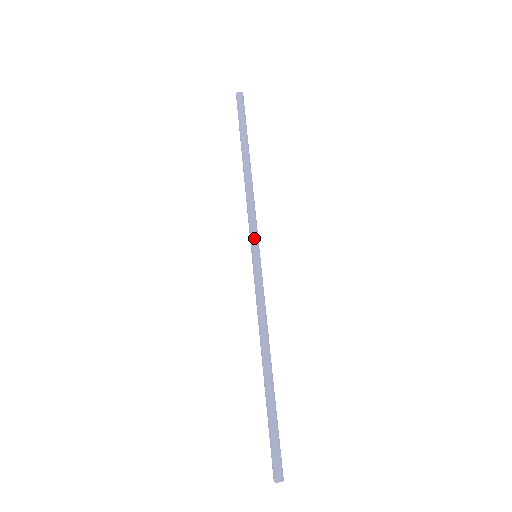
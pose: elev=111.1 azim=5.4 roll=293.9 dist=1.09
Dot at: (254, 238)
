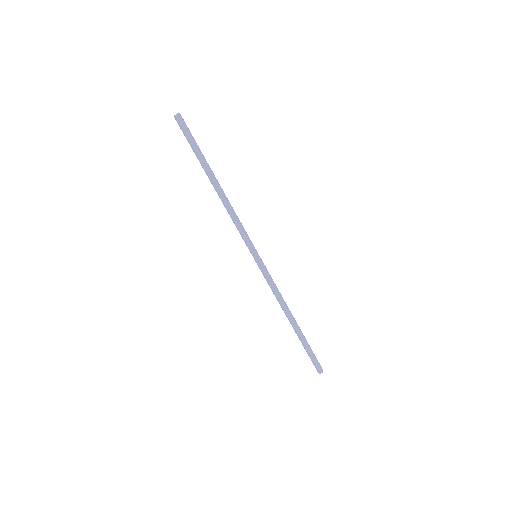
Dot at: occluded
